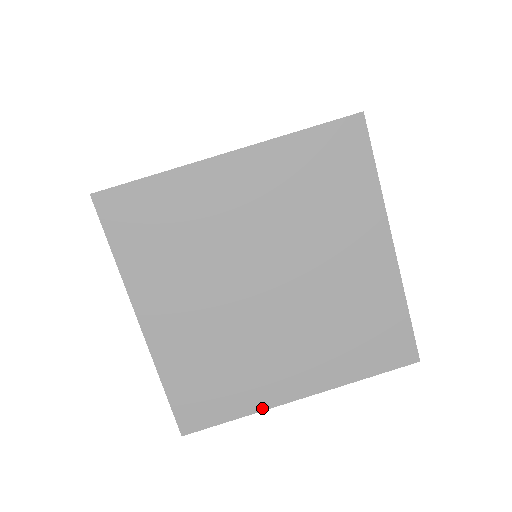
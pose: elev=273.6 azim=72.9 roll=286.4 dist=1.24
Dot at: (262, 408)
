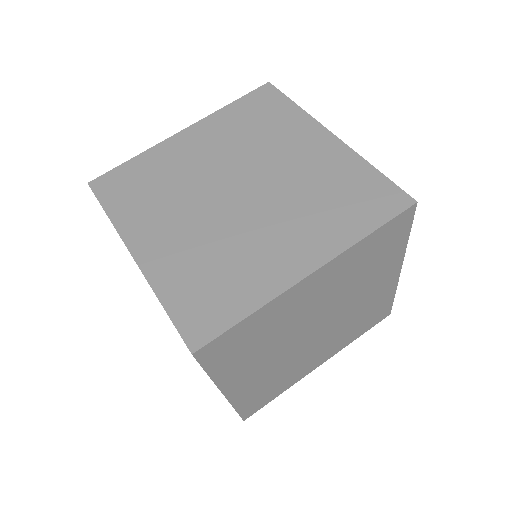
Dot at: (296, 382)
